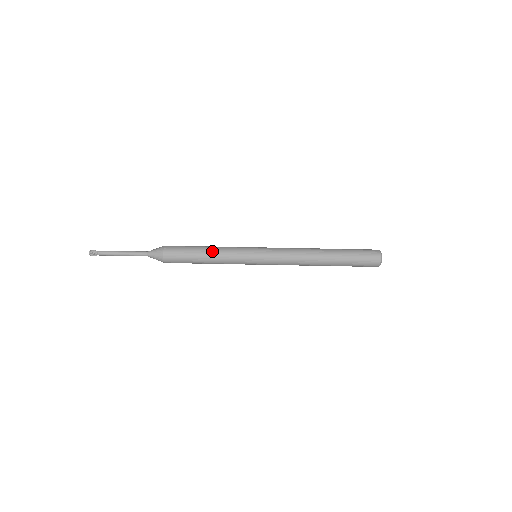
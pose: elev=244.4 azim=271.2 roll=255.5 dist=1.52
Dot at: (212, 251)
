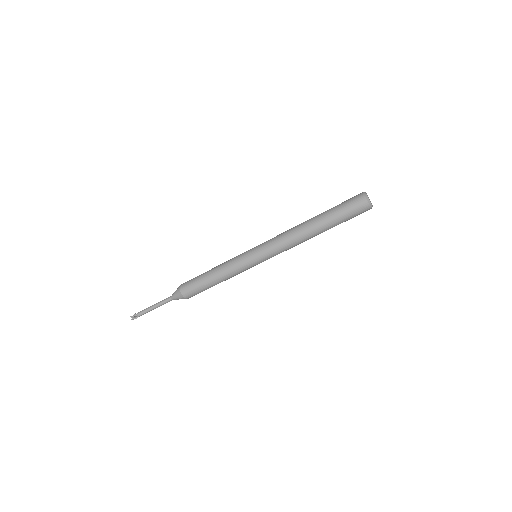
Dot at: (216, 269)
